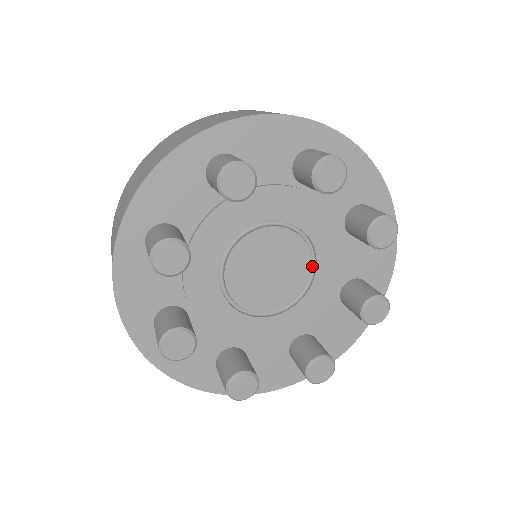
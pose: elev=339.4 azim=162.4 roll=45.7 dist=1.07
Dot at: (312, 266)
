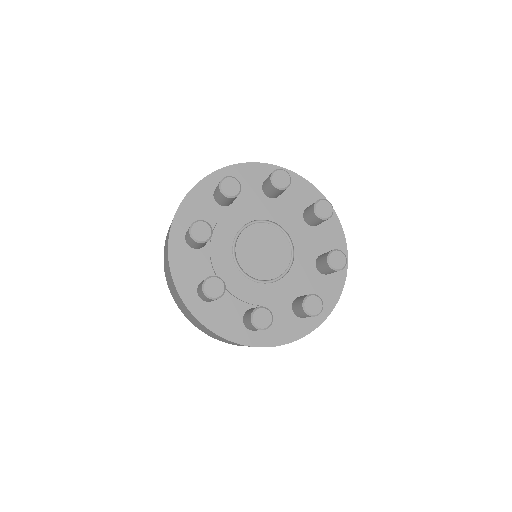
Dot at: (287, 268)
